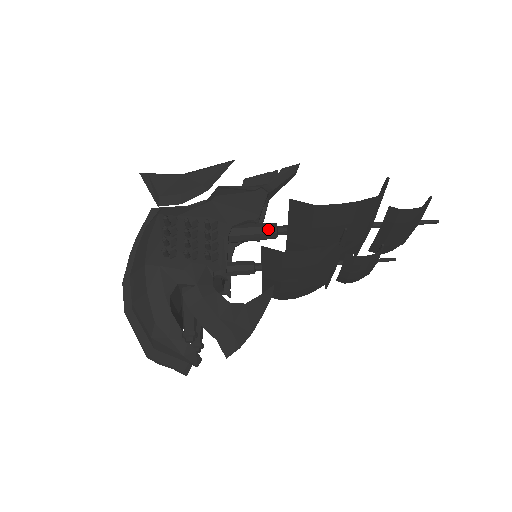
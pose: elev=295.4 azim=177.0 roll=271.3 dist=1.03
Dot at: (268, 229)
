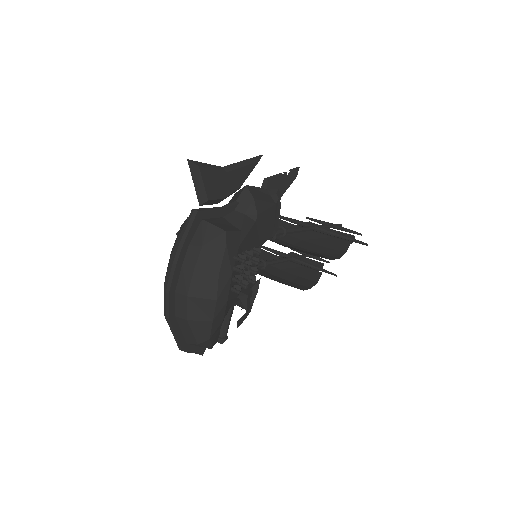
Dot at: occluded
